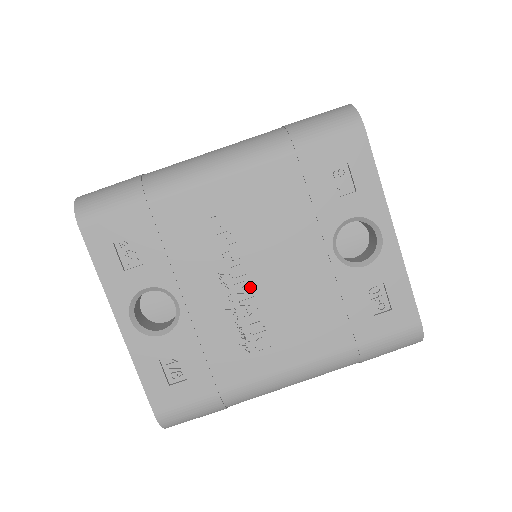
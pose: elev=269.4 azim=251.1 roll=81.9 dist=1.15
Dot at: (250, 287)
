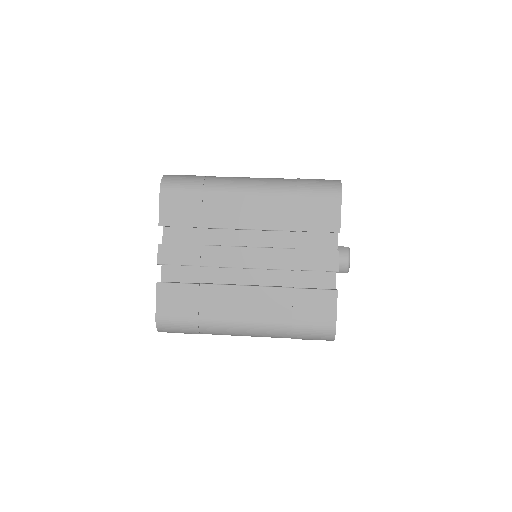
Dot at: occluded
